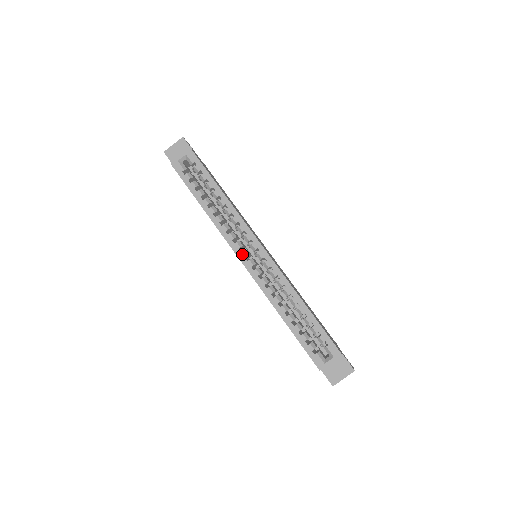
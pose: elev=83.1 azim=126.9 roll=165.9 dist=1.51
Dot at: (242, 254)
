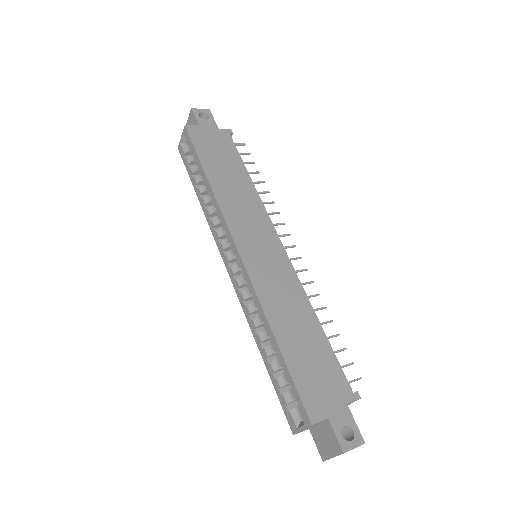
Dot at: (225, 258)
